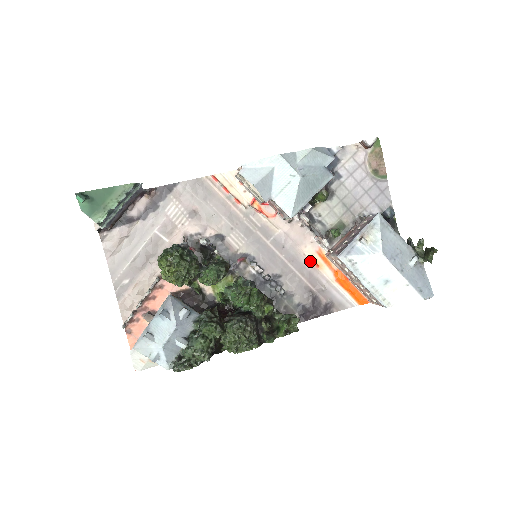
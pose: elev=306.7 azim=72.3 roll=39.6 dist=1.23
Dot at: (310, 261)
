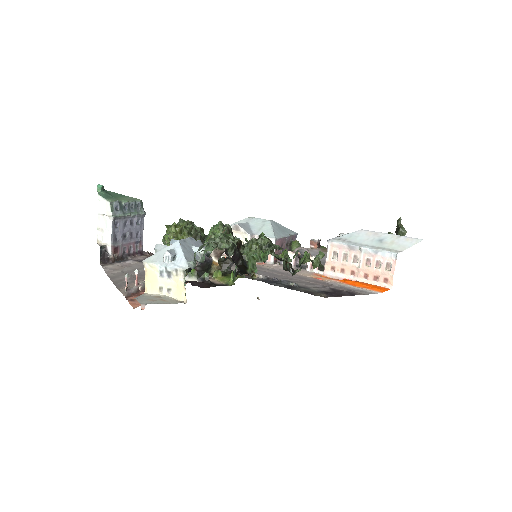
Dot at: (311, 278)
